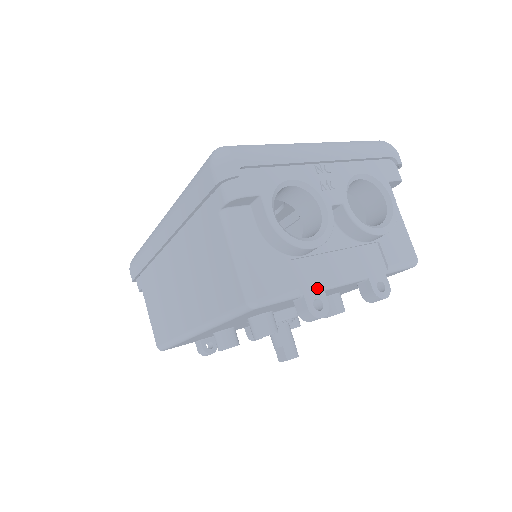
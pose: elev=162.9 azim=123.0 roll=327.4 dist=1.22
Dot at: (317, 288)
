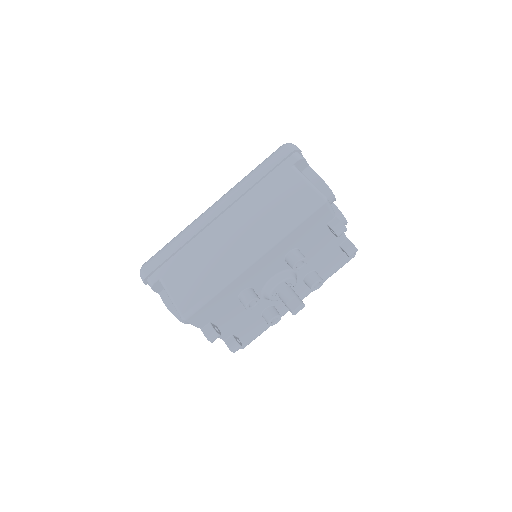
Dot at: occluded
